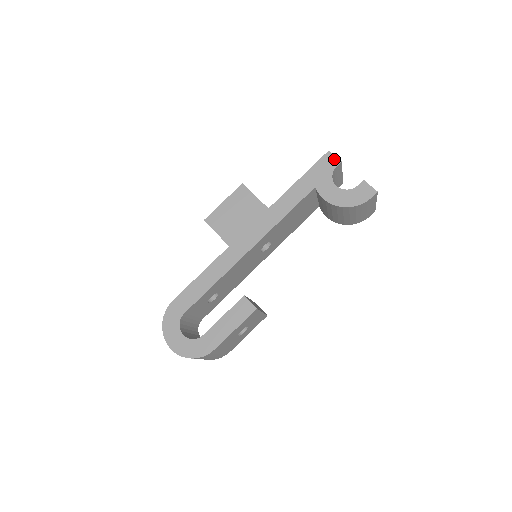
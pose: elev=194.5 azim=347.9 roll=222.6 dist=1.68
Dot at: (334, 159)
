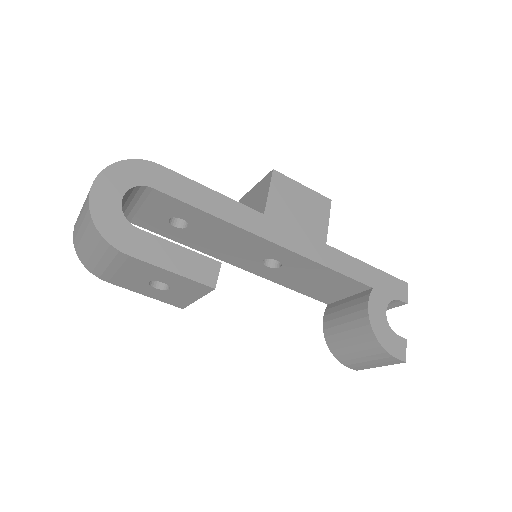
Dot at: (405, 294)
